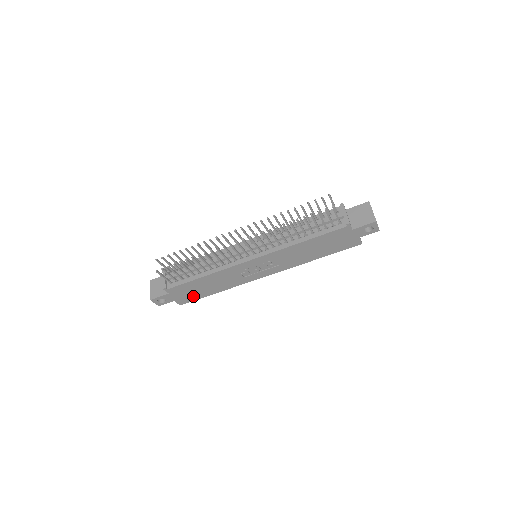
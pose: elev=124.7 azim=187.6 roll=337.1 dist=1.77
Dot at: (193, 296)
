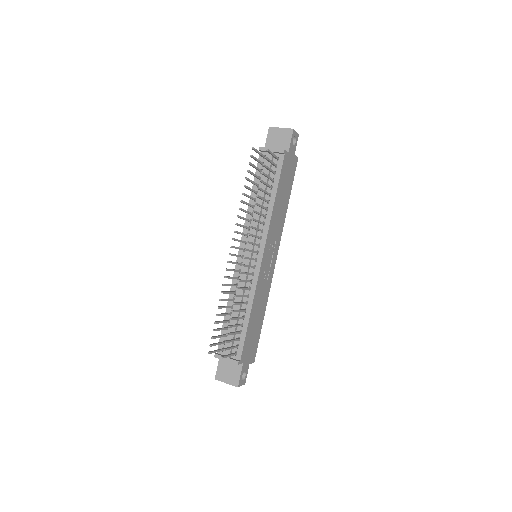
Dot at: (255, 342)
